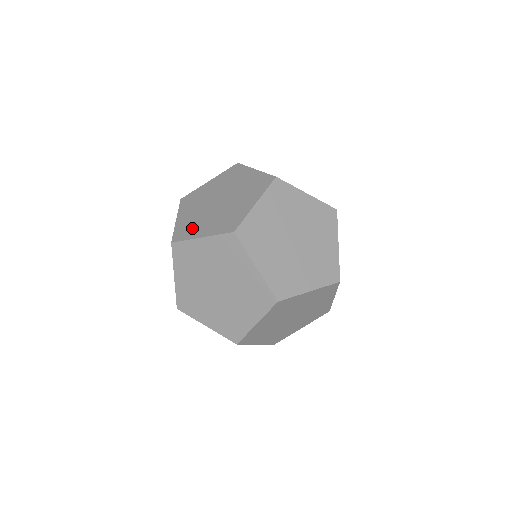
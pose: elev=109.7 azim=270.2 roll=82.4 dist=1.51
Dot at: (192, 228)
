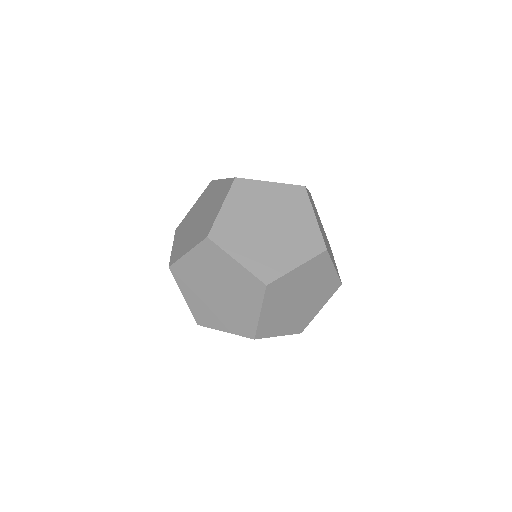
Dot at: (208, 317)
